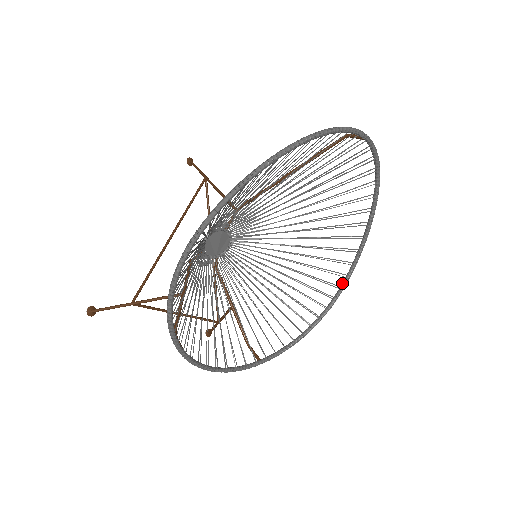
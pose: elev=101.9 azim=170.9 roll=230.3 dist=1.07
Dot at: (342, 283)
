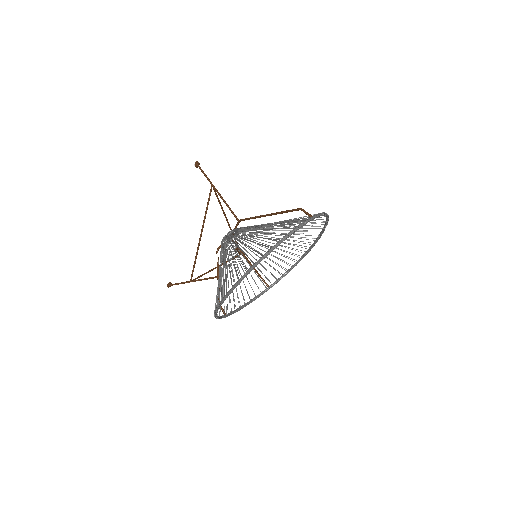
Dot at: (314, 242)
